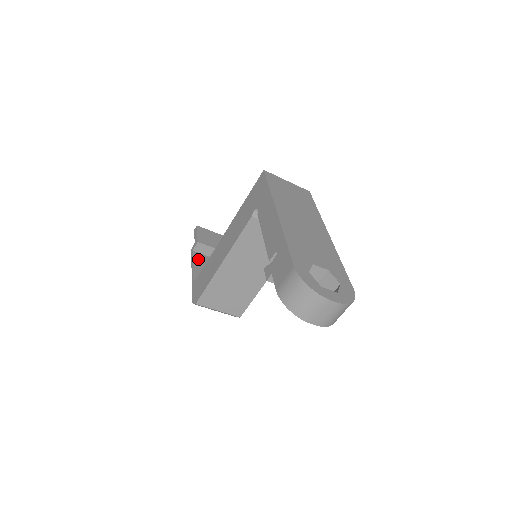
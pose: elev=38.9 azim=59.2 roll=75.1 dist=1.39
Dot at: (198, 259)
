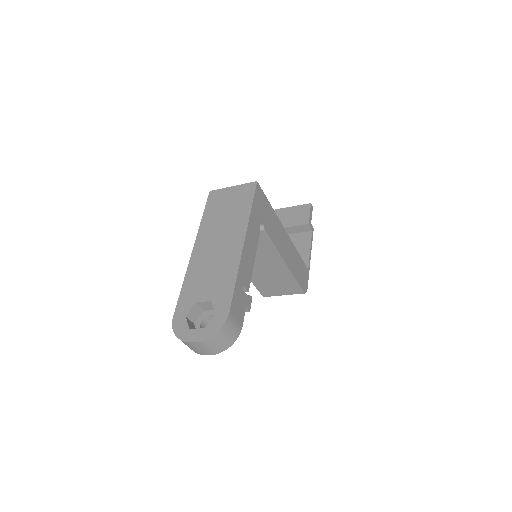
Dot at: occluded
